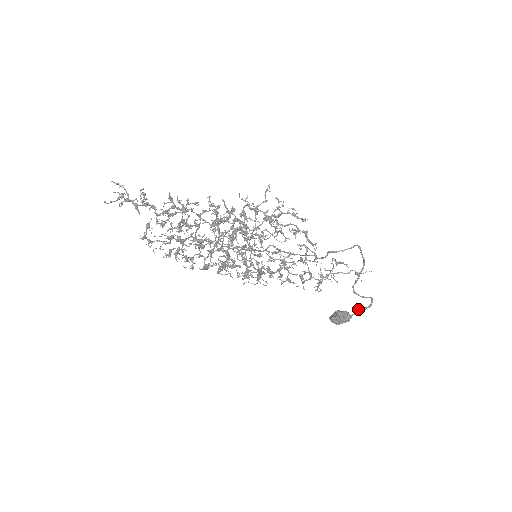
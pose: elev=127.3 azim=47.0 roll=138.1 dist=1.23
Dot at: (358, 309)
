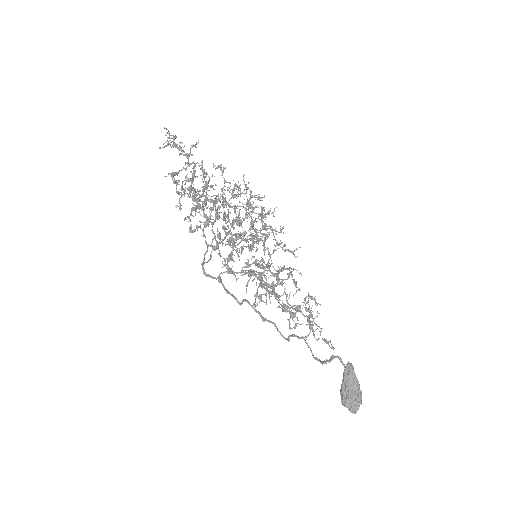
Dot at: occluded
